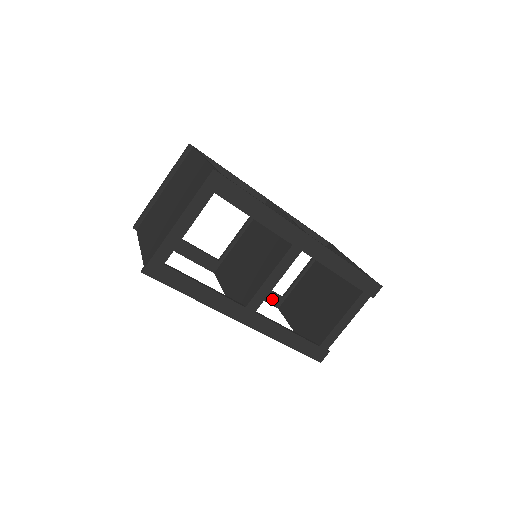
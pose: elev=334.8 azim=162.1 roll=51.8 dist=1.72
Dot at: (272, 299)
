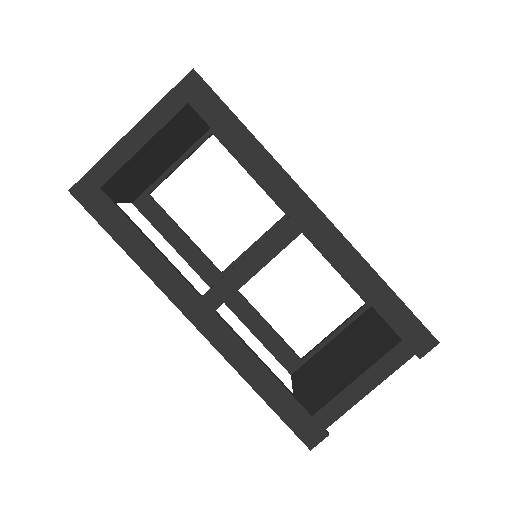
Dot at: (284, 356)
